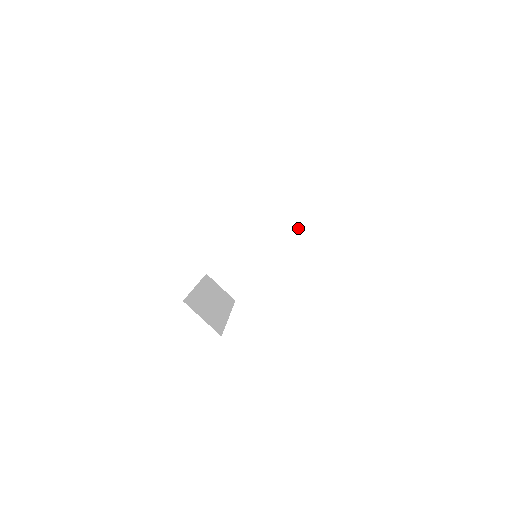
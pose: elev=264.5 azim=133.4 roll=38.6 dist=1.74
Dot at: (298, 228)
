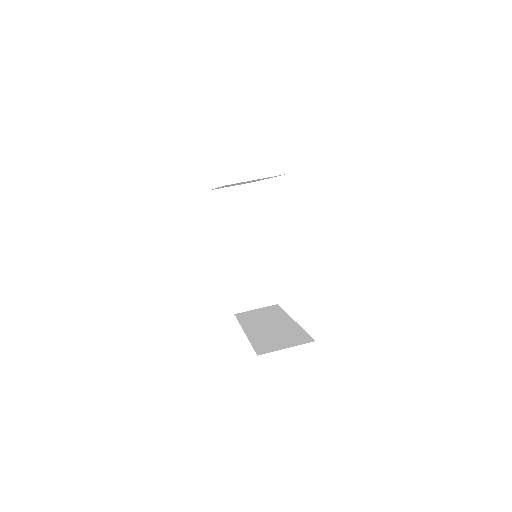
Dot at: (252, 200)
